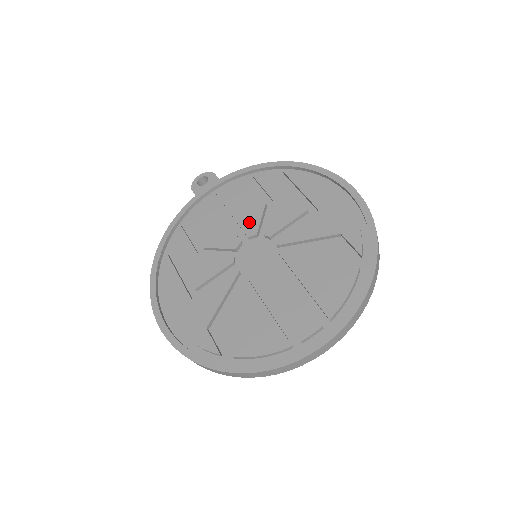
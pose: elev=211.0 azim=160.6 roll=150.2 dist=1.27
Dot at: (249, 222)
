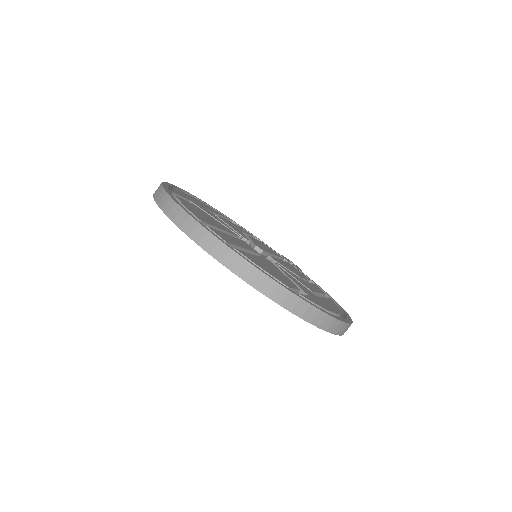
Dot at: (281, 262)
